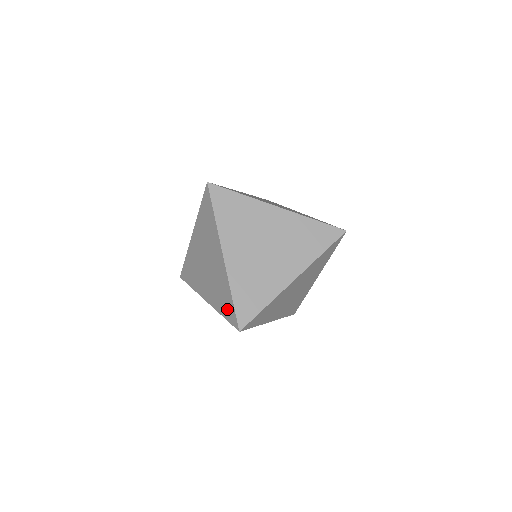
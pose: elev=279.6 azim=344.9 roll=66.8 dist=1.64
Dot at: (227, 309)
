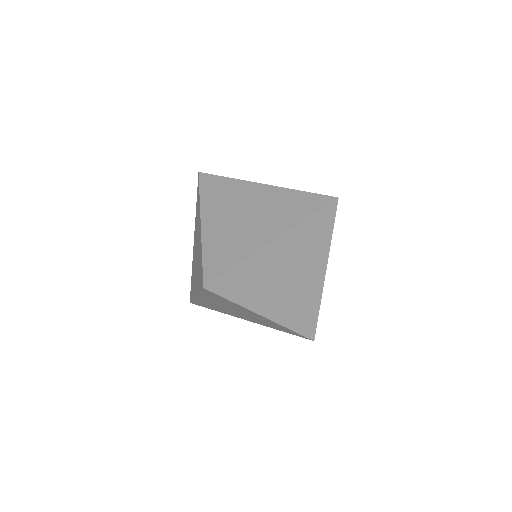
Dot at: (308, 204)
